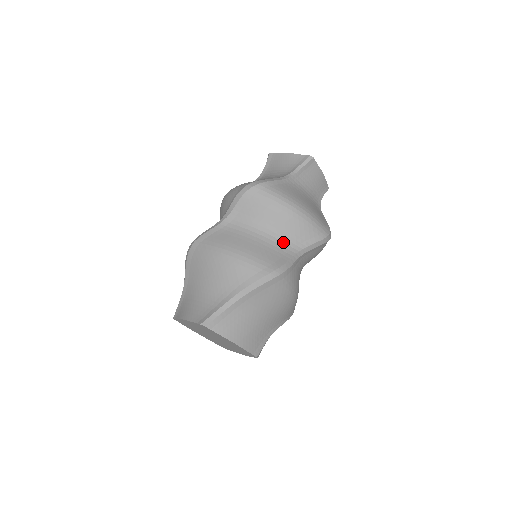
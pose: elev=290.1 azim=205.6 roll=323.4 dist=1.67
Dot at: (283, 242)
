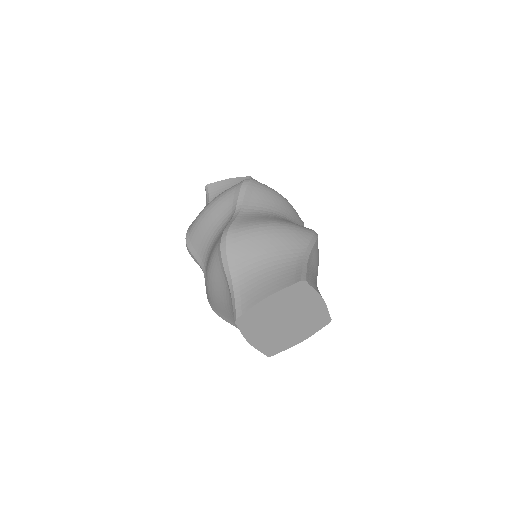
Dot at: (292, 221)
